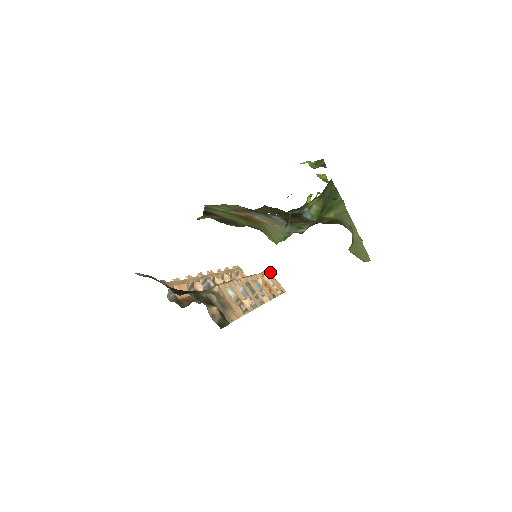
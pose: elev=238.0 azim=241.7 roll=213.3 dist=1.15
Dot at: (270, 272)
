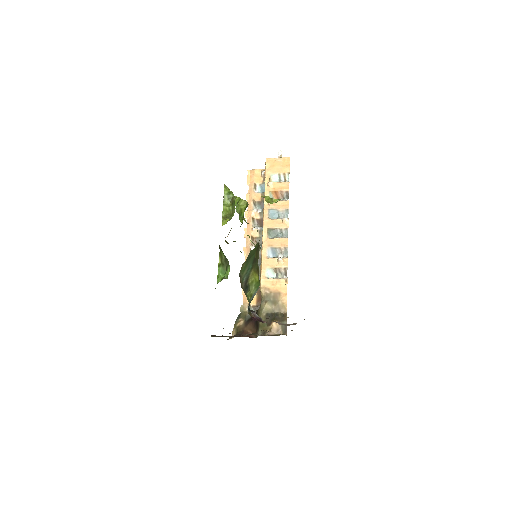
Dot at: (267, 160)
